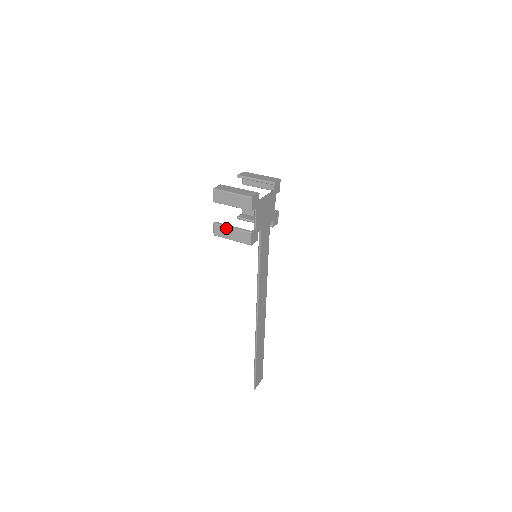
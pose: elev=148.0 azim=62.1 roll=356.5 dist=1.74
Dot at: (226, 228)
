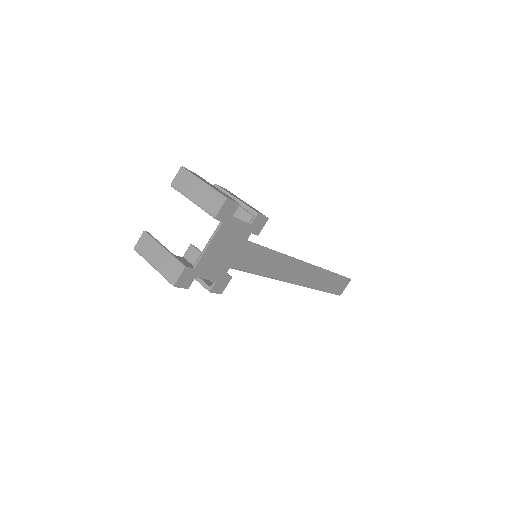
Dot at: occluded
